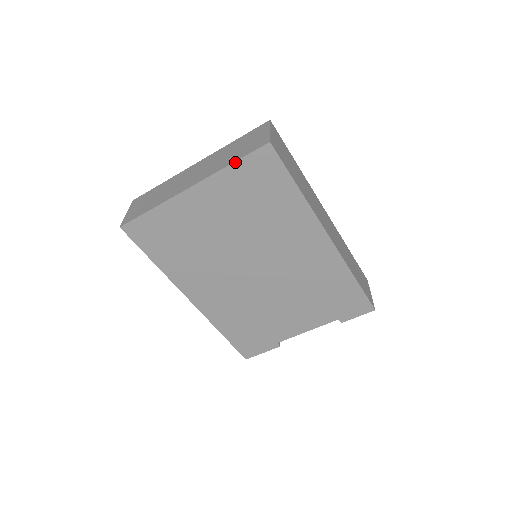
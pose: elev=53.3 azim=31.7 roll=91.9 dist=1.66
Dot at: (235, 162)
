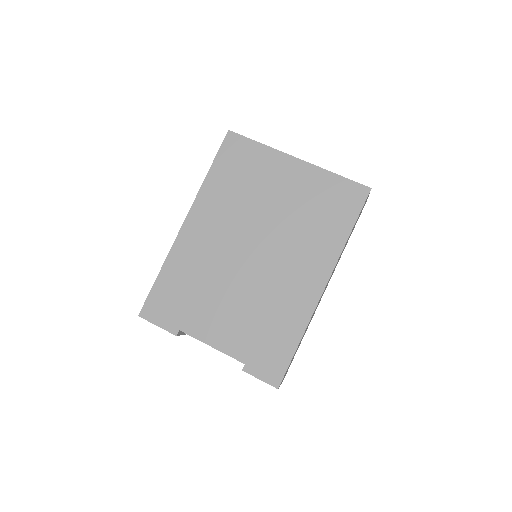
Dot at: (340, 176)
